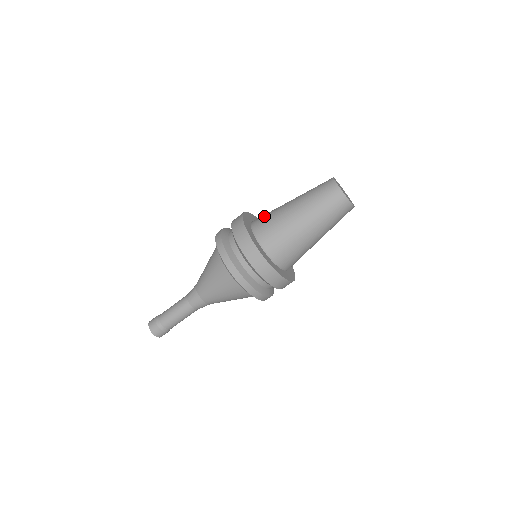
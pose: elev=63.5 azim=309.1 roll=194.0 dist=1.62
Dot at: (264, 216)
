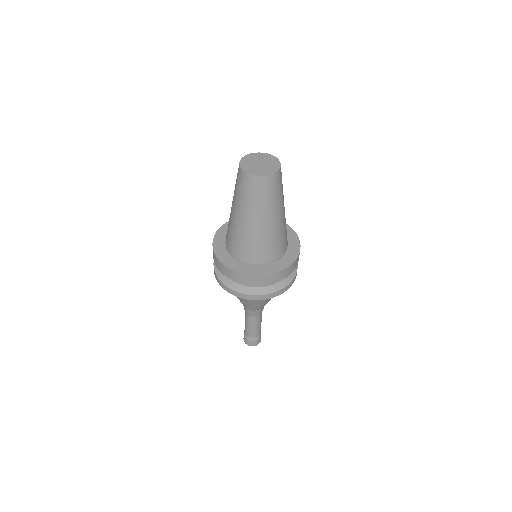
Dot at: occluded
